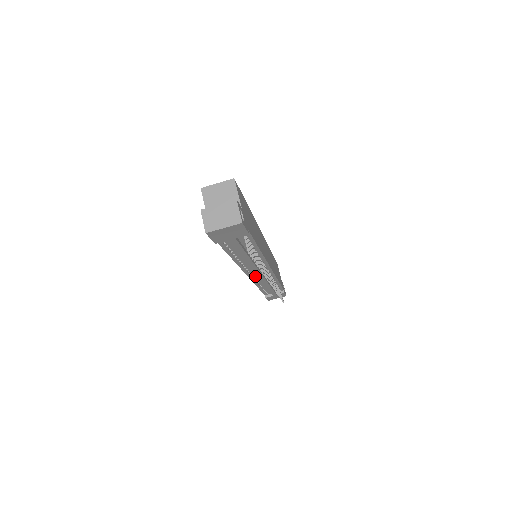
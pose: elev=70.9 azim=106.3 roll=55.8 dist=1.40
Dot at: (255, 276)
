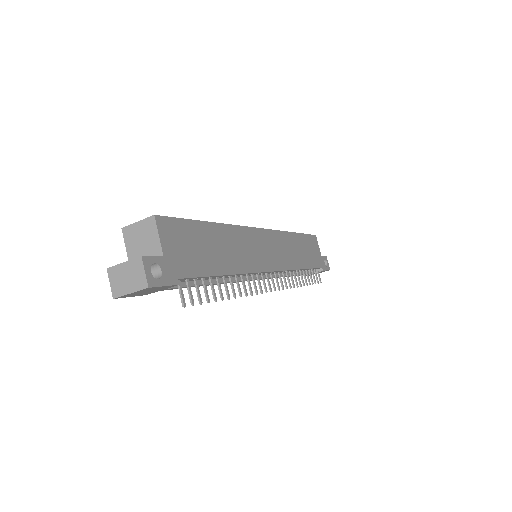
Dot at: occluded
